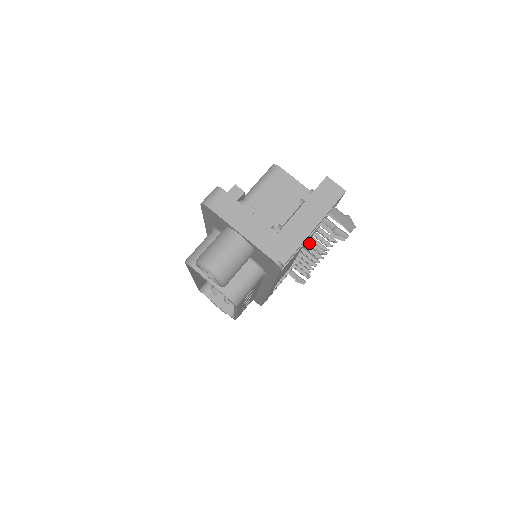
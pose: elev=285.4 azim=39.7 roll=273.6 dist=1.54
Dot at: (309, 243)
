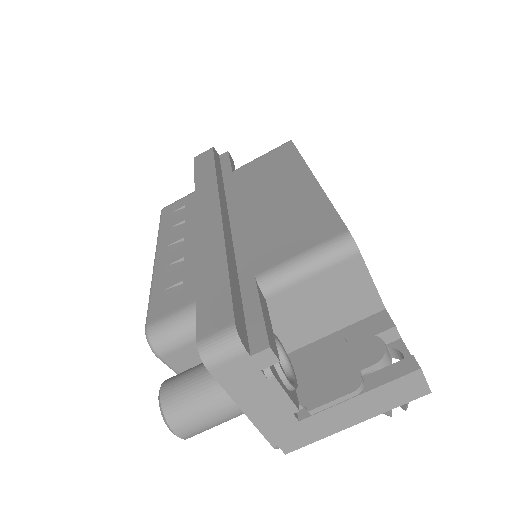
Dot at: occluded
